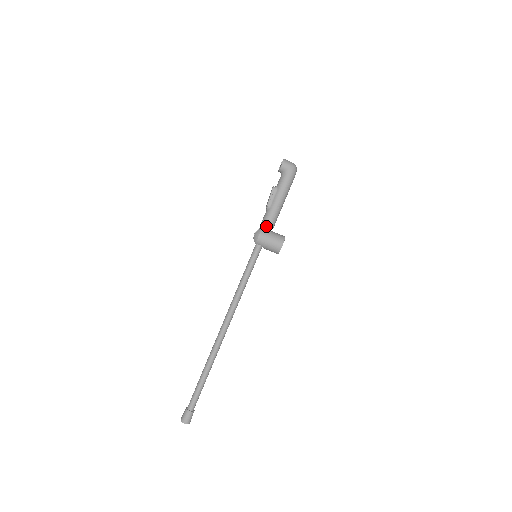
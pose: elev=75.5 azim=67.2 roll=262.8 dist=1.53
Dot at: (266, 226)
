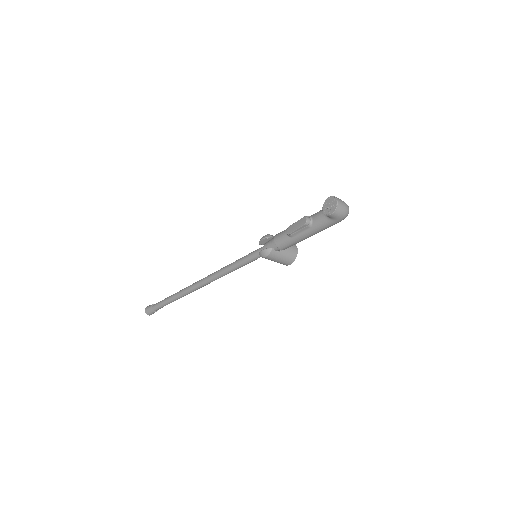
Dot at: (279, 248)
